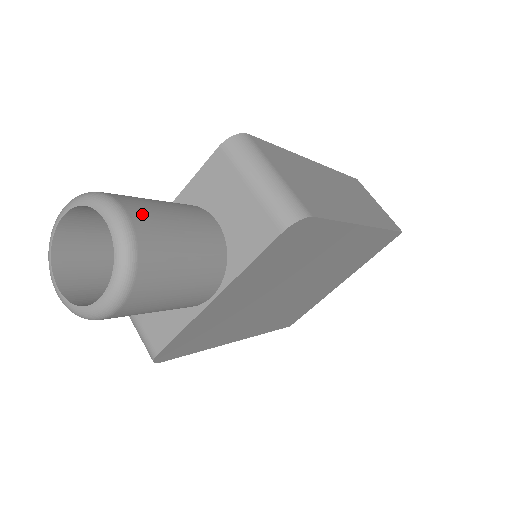
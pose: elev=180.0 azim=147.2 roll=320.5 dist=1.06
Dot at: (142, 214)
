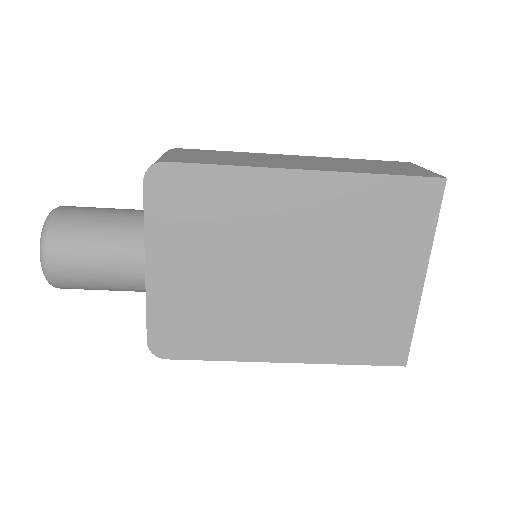
Dot at: (73, 208)
